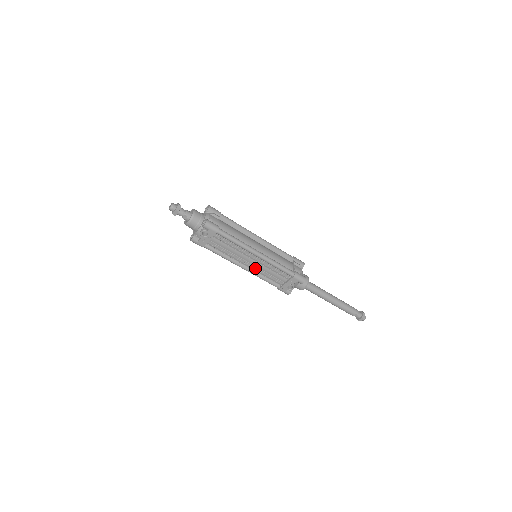
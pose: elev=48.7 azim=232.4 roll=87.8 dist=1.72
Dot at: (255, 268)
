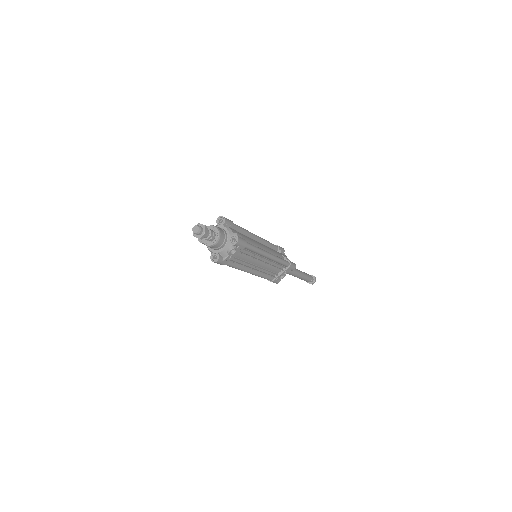
Dot at: (261, 269)
